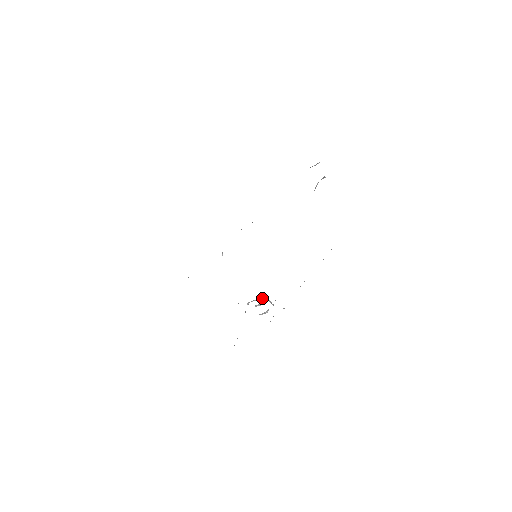
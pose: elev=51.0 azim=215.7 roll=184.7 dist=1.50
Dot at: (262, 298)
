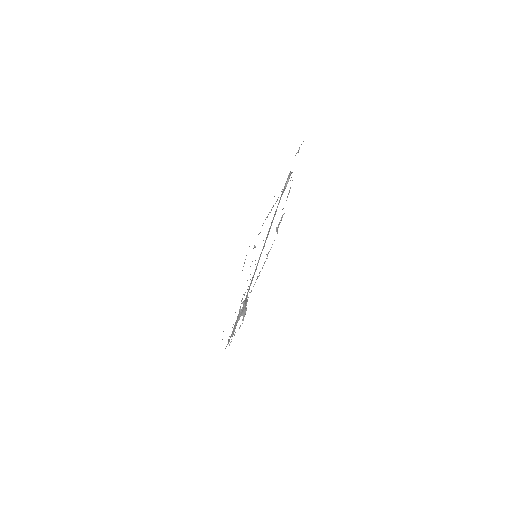
Dot at: occluded
